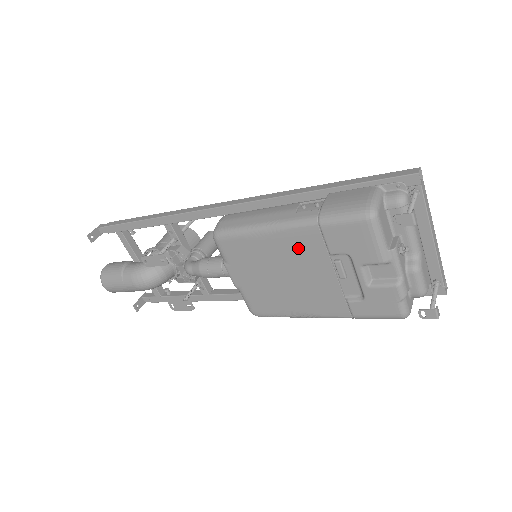
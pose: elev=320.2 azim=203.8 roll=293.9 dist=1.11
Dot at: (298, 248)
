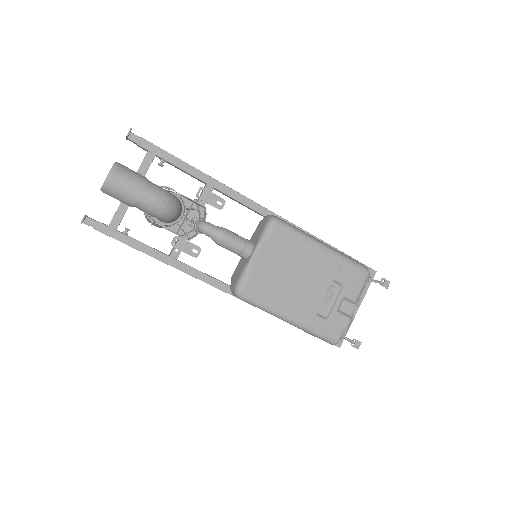
Dot at: (321, 264)
